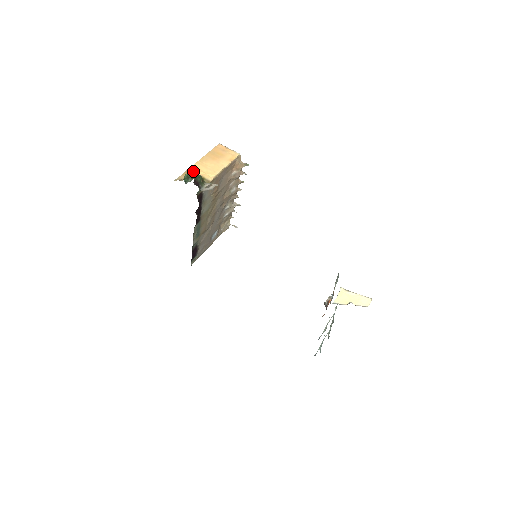
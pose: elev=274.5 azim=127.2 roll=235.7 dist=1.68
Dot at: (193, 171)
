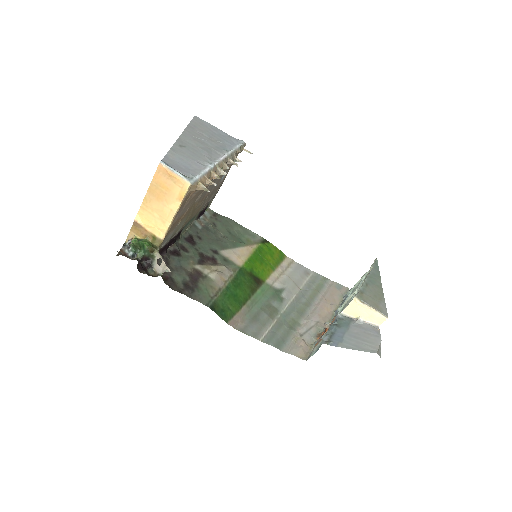
Dot at: (140, 226)
